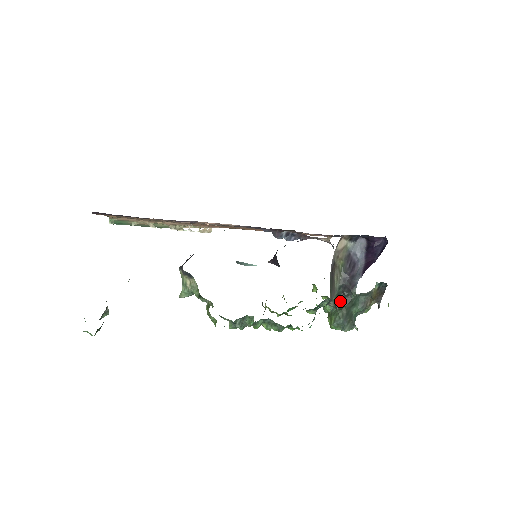
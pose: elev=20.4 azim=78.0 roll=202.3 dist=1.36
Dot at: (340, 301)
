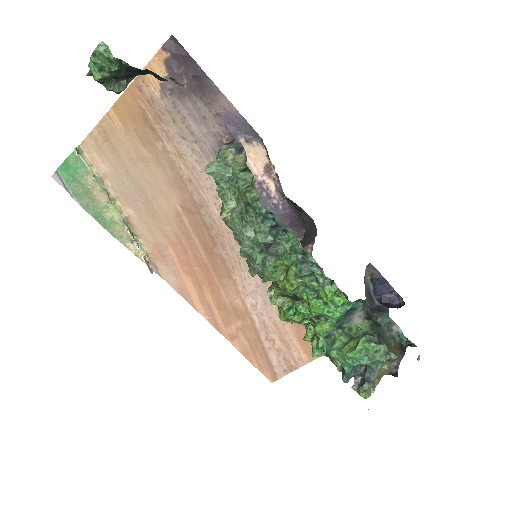
Dot at: (370, 318)
